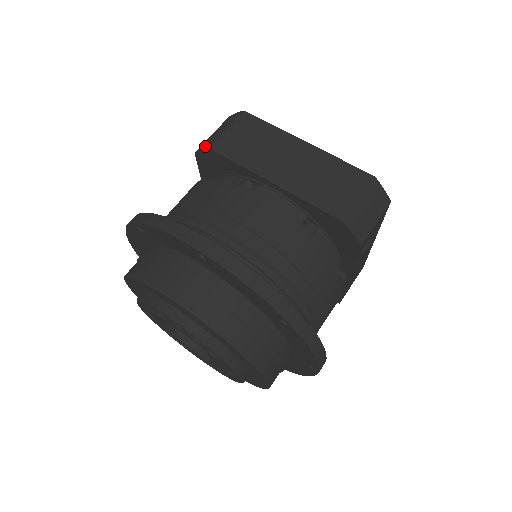
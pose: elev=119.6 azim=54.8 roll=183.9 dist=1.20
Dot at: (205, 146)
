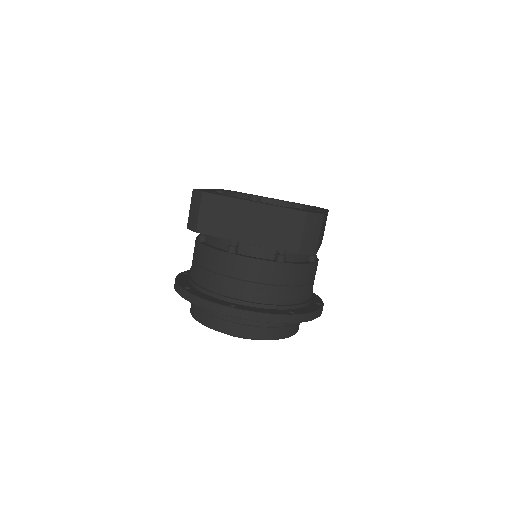
Dot at: (192, 228)
